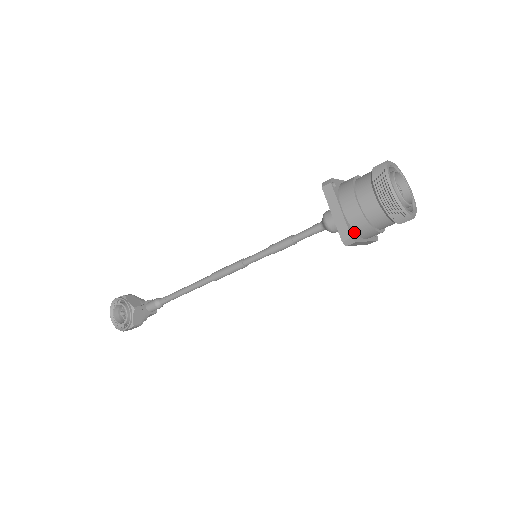
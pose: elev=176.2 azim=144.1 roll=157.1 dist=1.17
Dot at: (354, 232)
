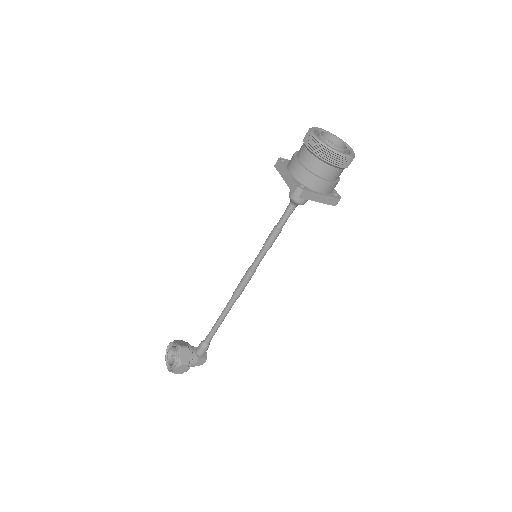
Dot at: (303, 186)
